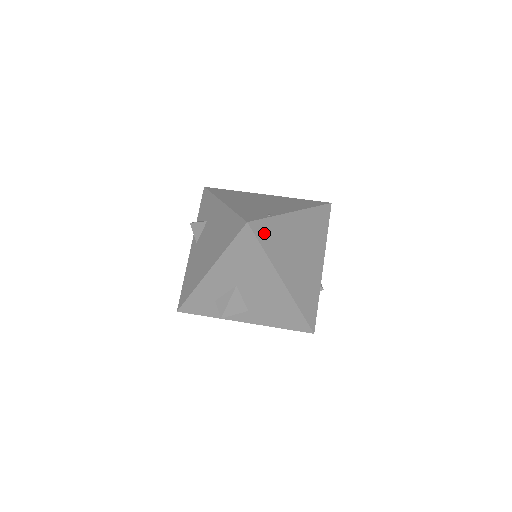
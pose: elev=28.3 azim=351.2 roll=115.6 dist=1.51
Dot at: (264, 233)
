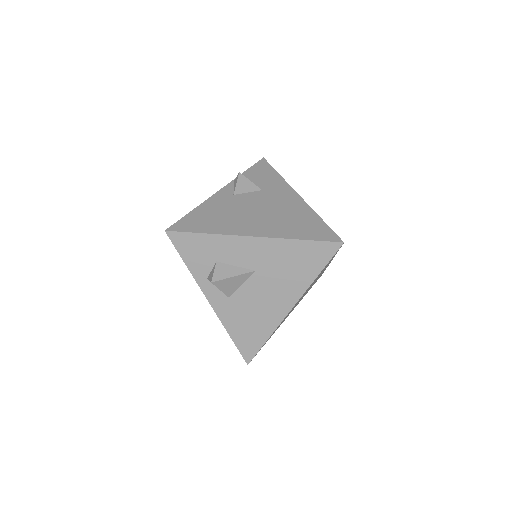
Dot at: occluded
